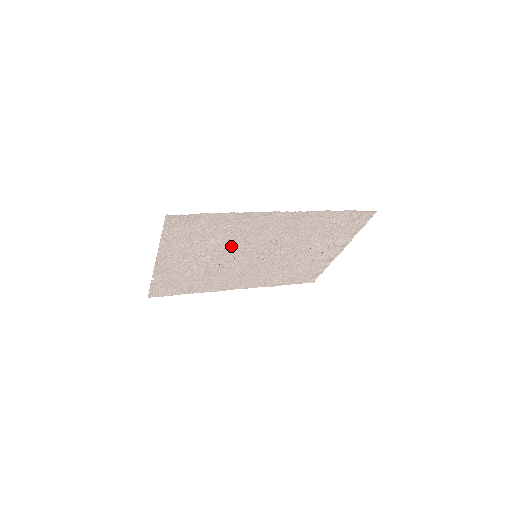
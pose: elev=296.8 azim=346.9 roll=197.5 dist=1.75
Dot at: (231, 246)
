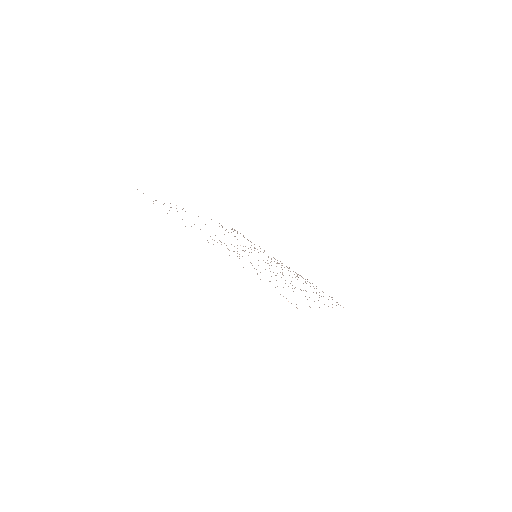
Dot at: occluded
